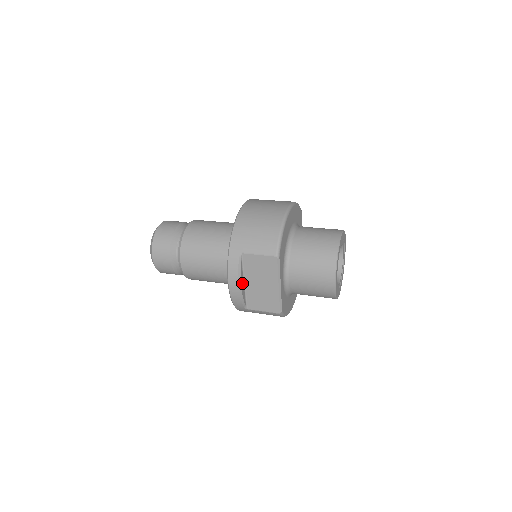
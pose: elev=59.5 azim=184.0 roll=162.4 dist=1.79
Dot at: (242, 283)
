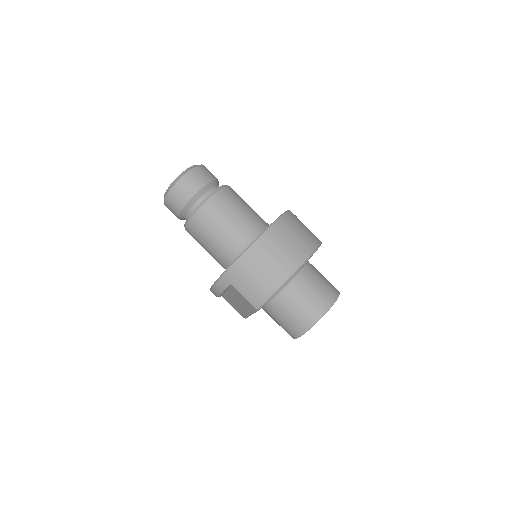
Dot at: occluded
